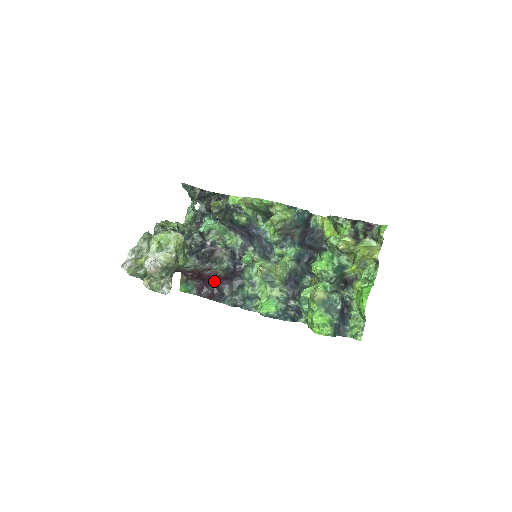
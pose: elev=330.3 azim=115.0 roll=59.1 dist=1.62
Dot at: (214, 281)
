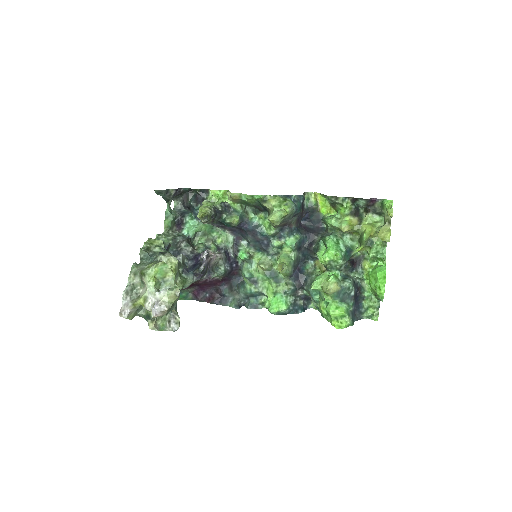
Dot at: (211, 285)
